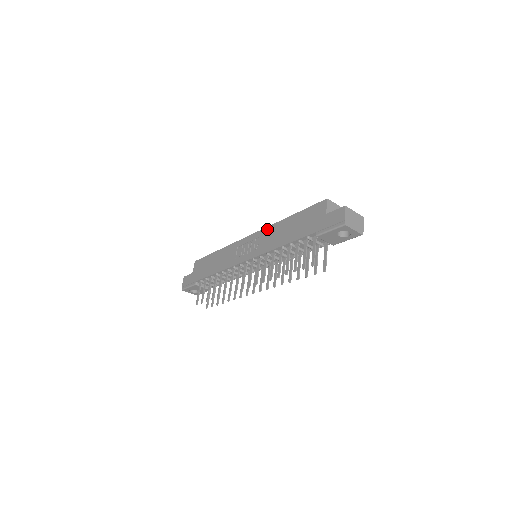
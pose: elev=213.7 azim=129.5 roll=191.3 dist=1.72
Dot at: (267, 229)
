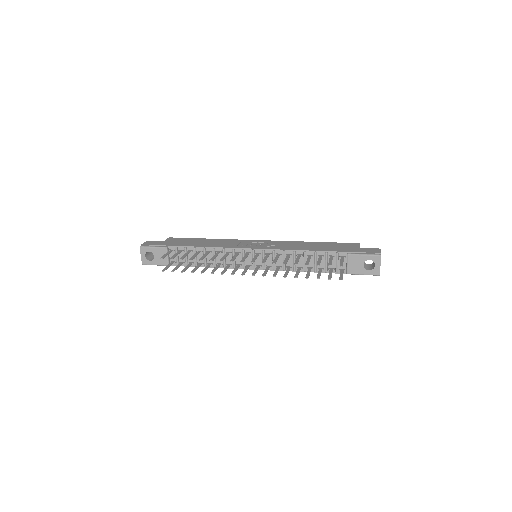
Dot at: (285, 241)
